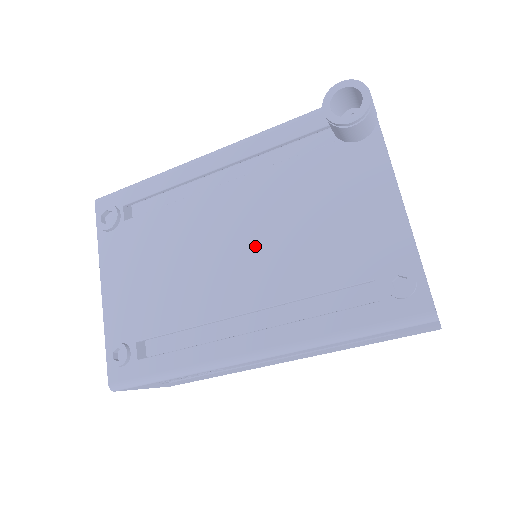
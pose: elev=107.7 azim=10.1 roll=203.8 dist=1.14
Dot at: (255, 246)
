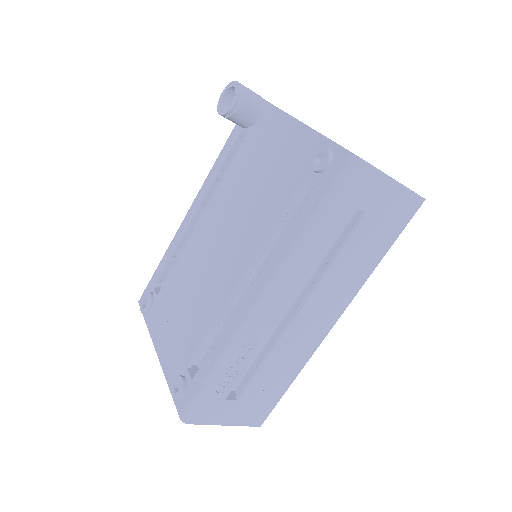
Dot at: (231, 231)
